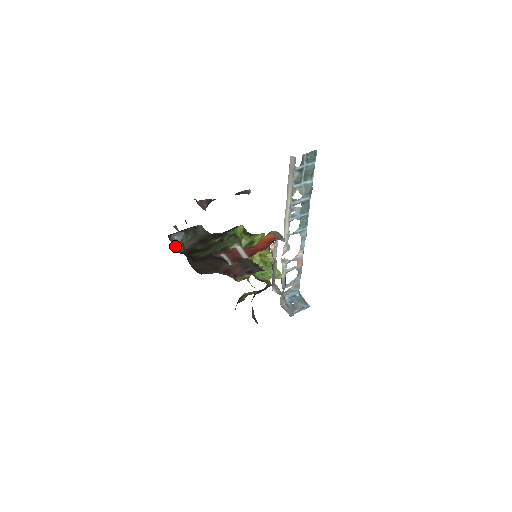
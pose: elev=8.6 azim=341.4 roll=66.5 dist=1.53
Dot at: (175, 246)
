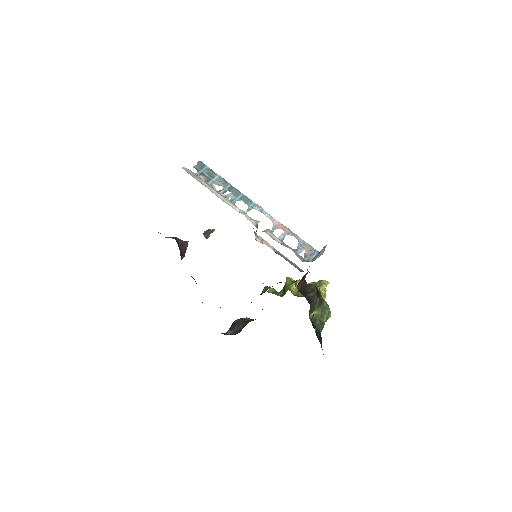
Dot at: occluded
